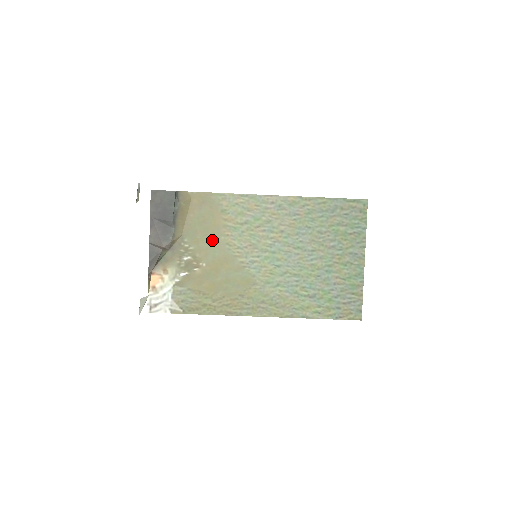
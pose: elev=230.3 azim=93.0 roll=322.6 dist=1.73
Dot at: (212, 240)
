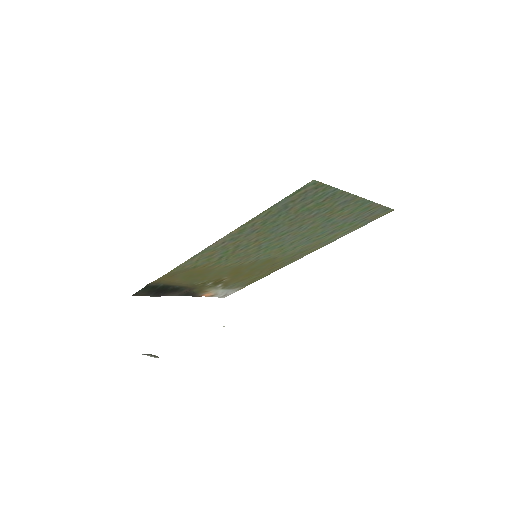
Dot at: (212, 273)
